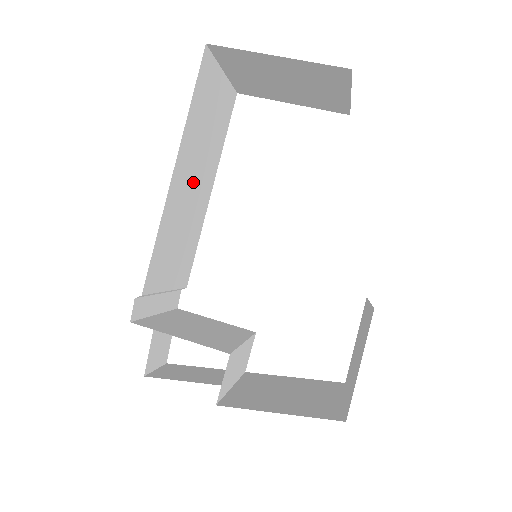
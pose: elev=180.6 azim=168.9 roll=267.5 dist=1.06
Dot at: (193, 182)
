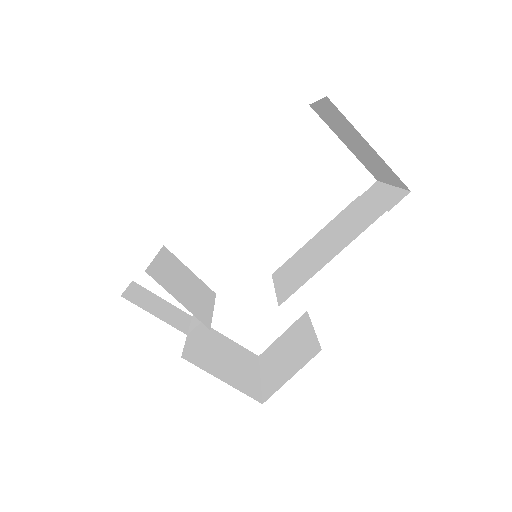
Dot at: occluded
